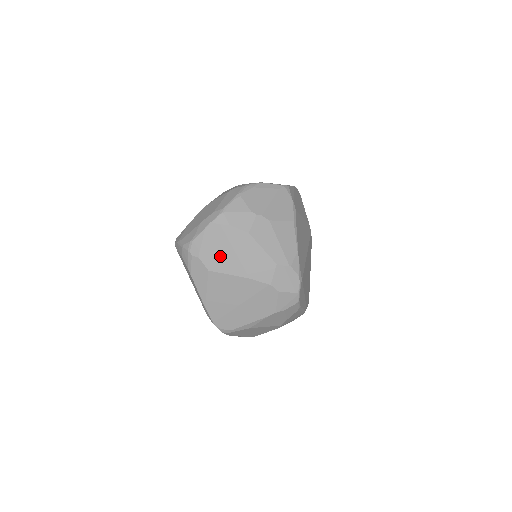
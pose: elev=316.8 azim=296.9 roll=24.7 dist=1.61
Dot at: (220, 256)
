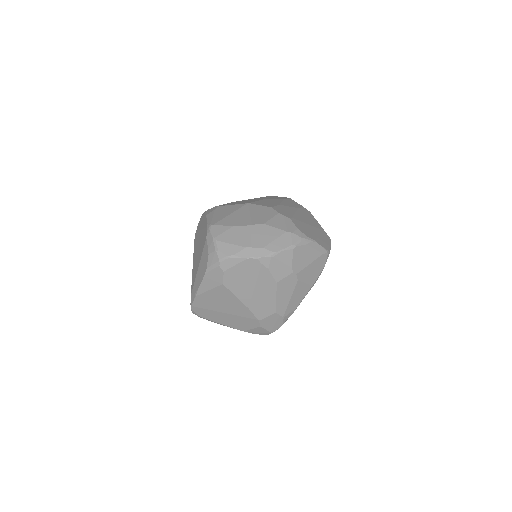
Dot at: (241, 282)
